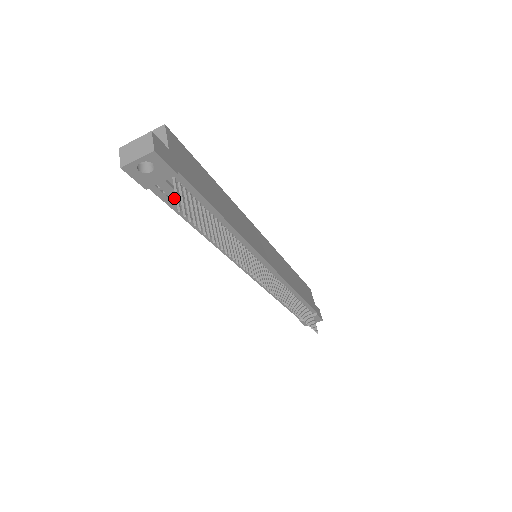
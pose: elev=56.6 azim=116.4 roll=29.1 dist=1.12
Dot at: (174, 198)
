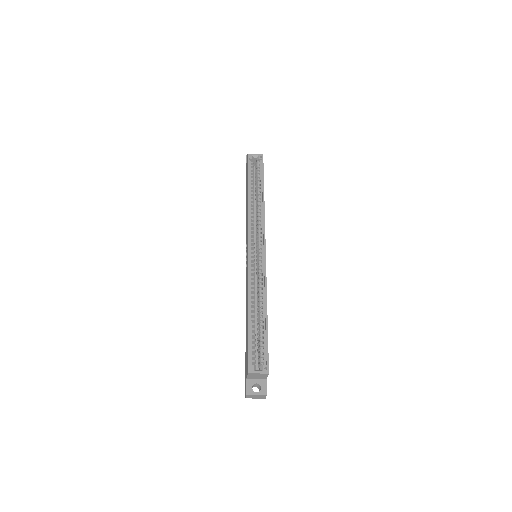
Dot at: occluded
